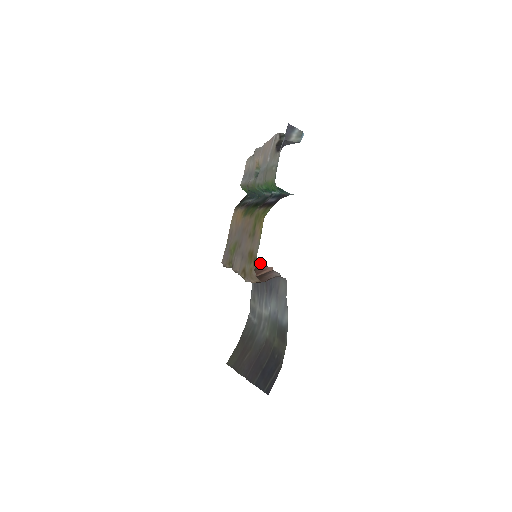
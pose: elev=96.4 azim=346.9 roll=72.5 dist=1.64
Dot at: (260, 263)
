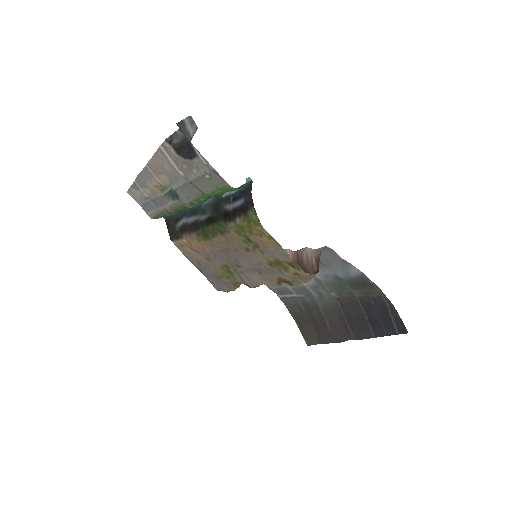
Dot at: occluded
